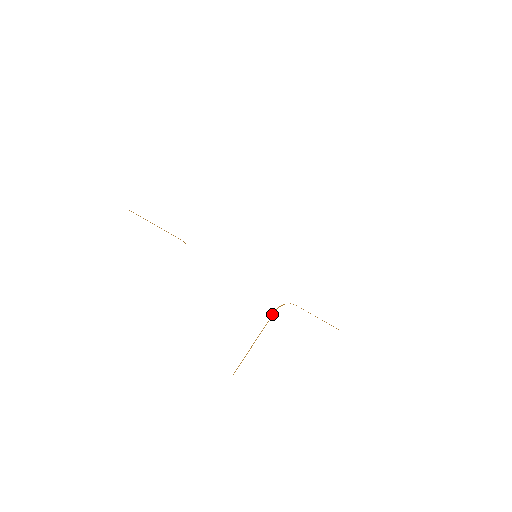
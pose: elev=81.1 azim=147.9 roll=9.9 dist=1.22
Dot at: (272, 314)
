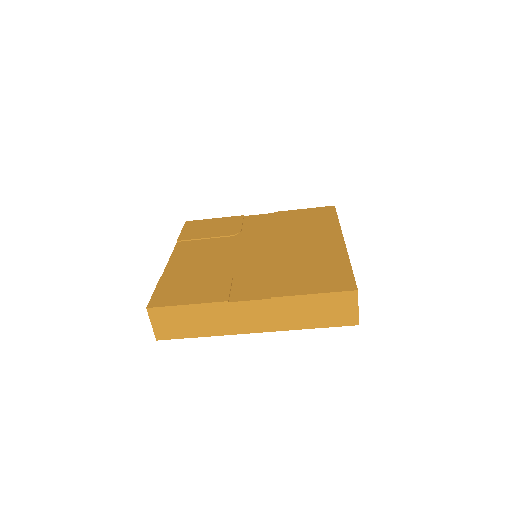
Dot at: (227, 236)
